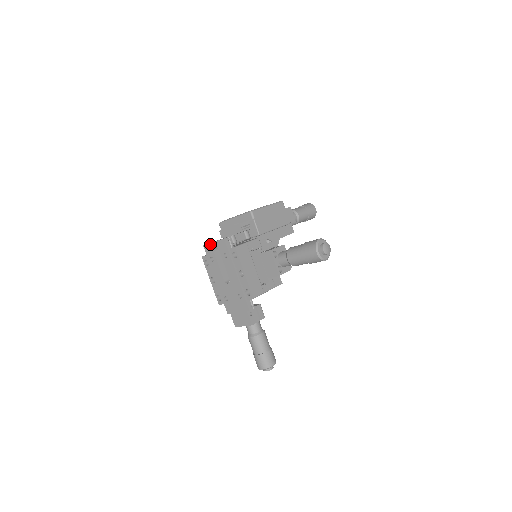
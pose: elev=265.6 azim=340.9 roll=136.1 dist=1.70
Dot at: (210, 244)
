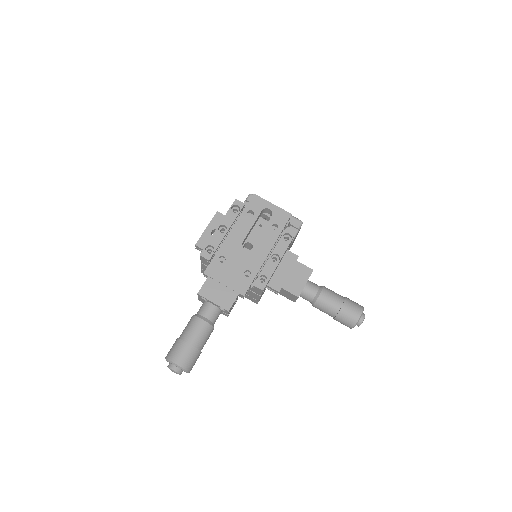
Dot at: (266, 201)
